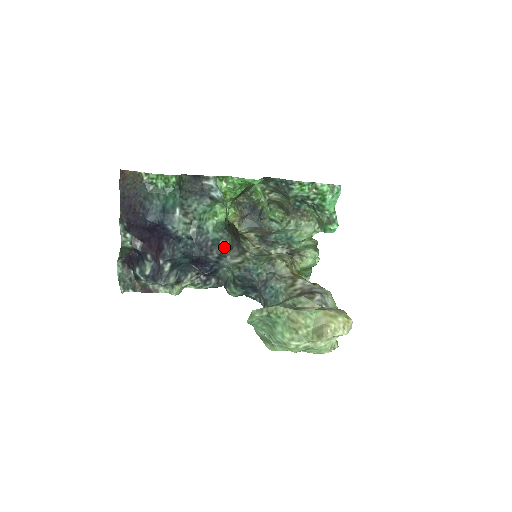
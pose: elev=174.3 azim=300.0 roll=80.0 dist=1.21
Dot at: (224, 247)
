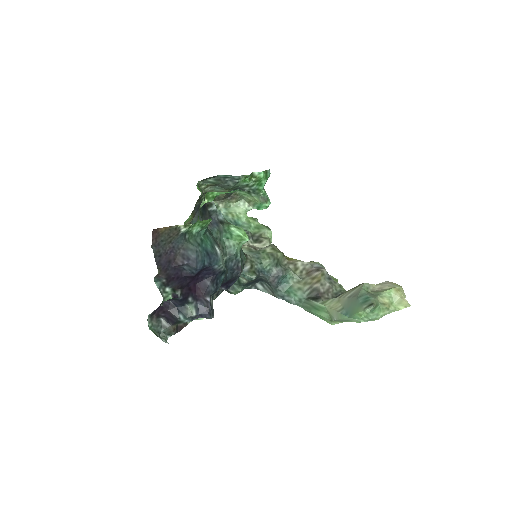
Dot at: (244, 261)
